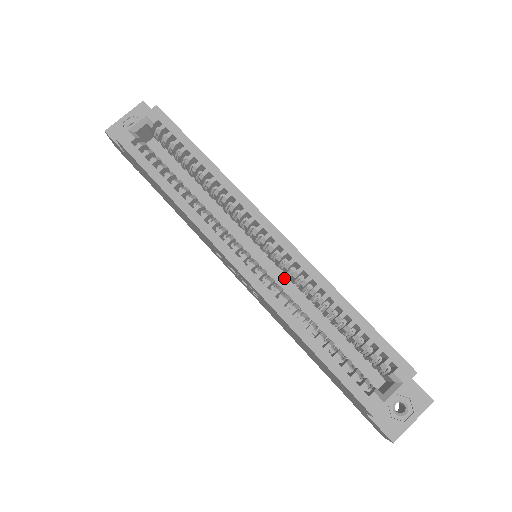
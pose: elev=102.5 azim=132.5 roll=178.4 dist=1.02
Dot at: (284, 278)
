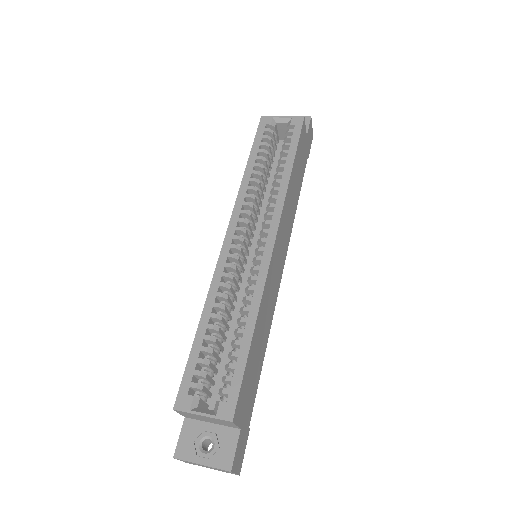
Dot at: occluded
